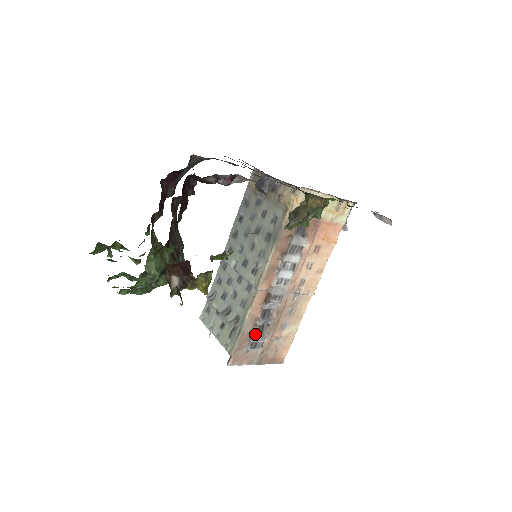
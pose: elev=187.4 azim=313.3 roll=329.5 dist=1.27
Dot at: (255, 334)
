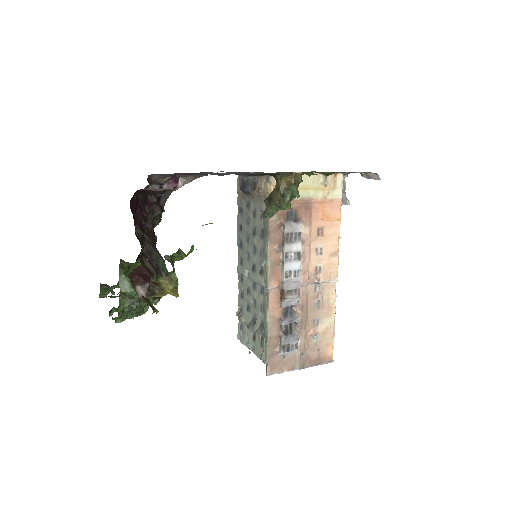
Dot at: (283, 336)
